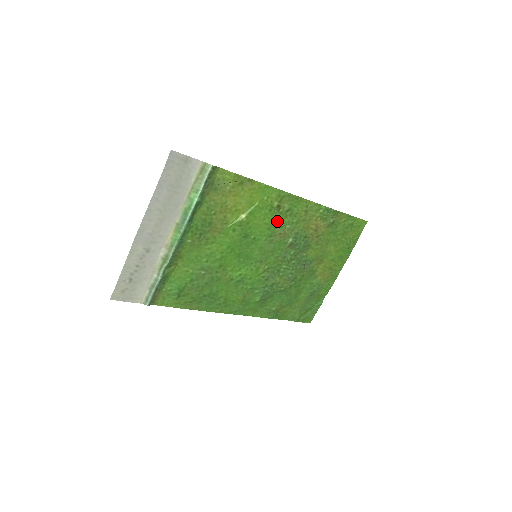
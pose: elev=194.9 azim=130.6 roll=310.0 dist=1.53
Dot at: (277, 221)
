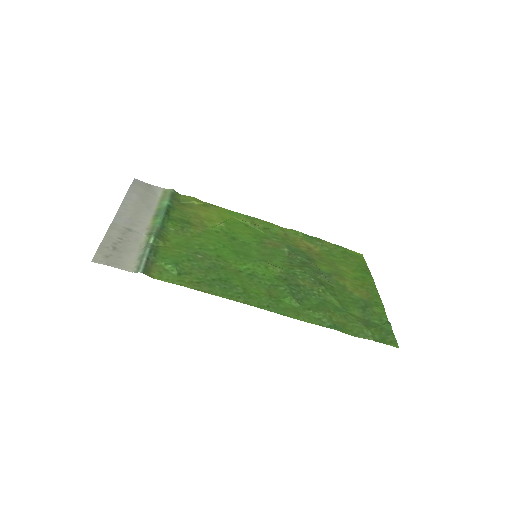
Dot at: (259, 234)
